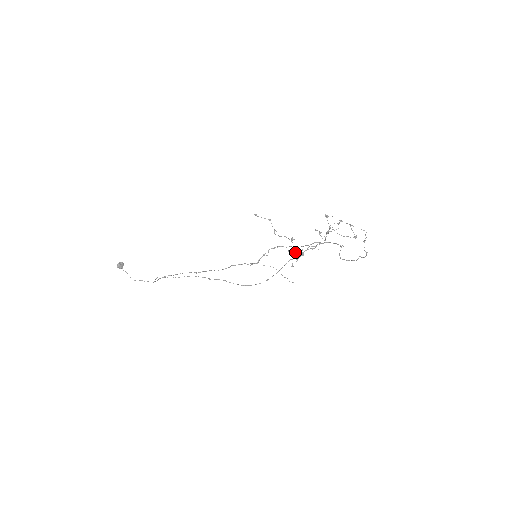
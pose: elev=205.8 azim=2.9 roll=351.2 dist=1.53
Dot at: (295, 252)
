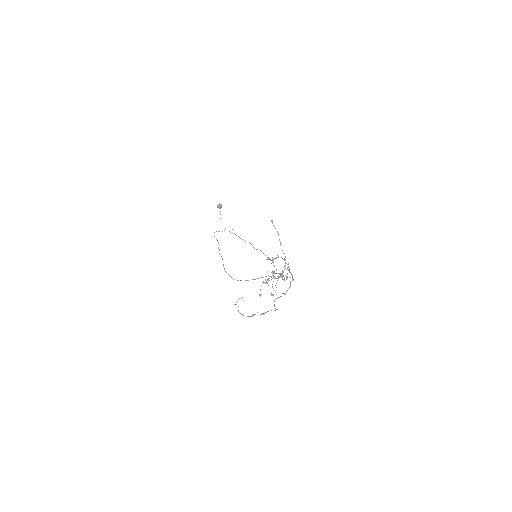
Dot at: (283, 271)
